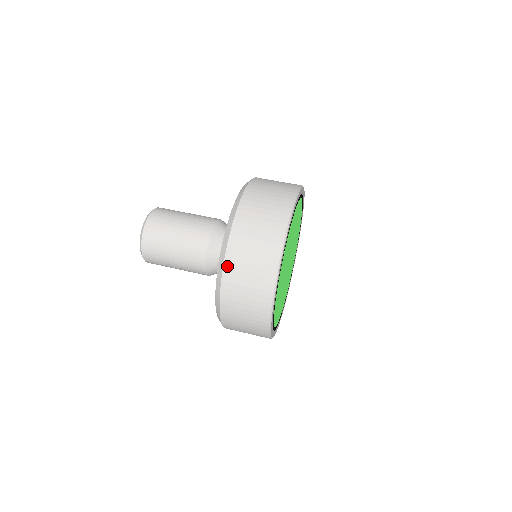
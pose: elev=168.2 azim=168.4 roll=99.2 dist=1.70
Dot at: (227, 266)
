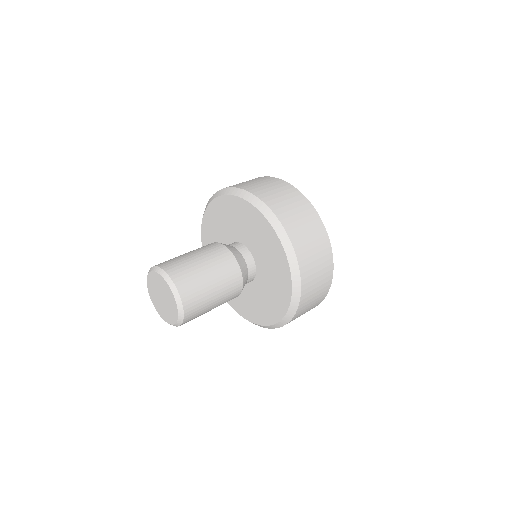
Dot at: (303, 288)
